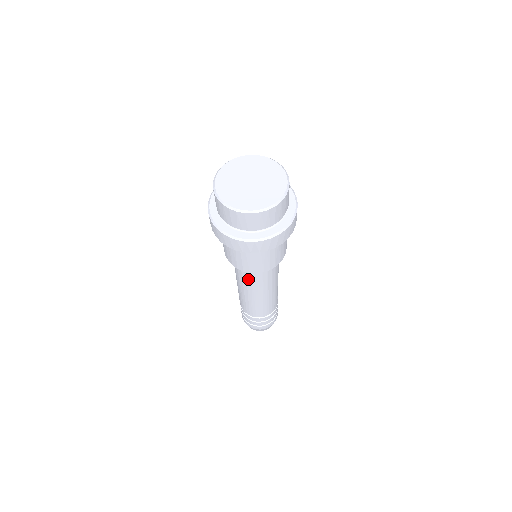
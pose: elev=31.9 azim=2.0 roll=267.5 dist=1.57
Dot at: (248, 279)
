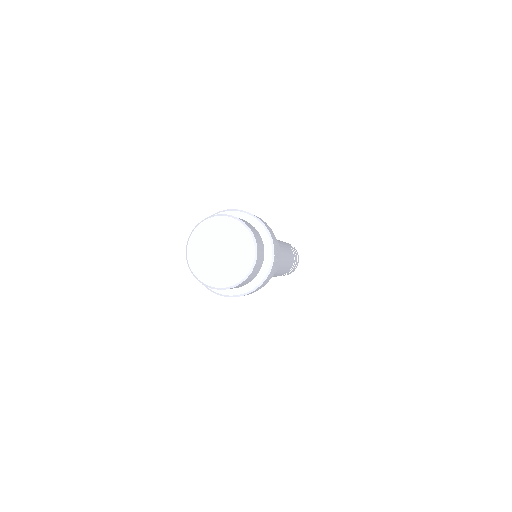
Dot at: occluded
